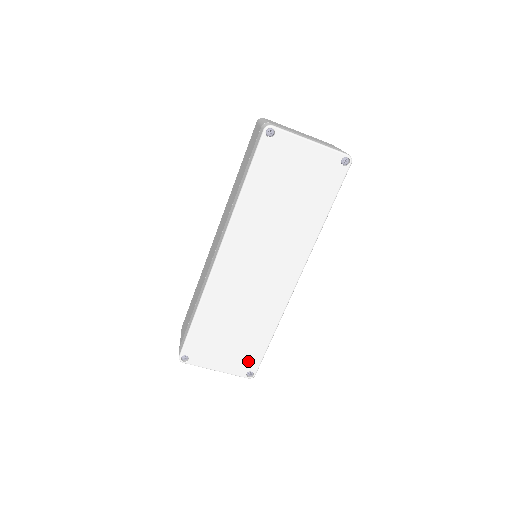
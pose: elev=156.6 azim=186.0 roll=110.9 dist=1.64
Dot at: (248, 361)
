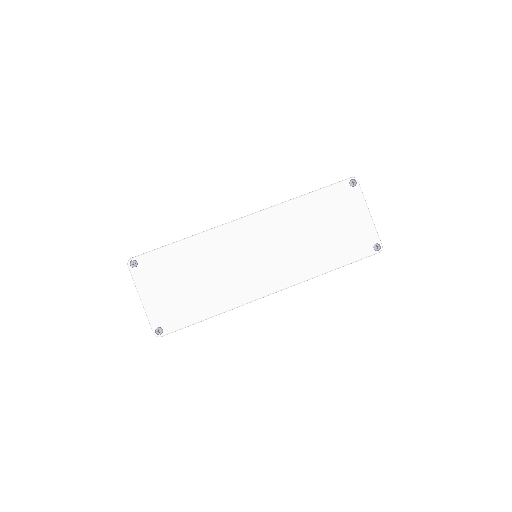
Dot at: (171, 318)
